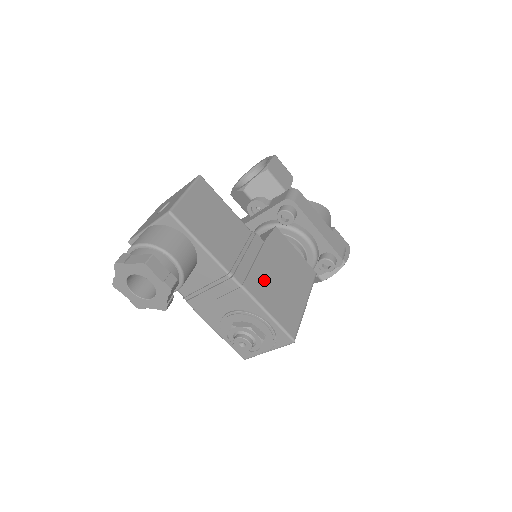
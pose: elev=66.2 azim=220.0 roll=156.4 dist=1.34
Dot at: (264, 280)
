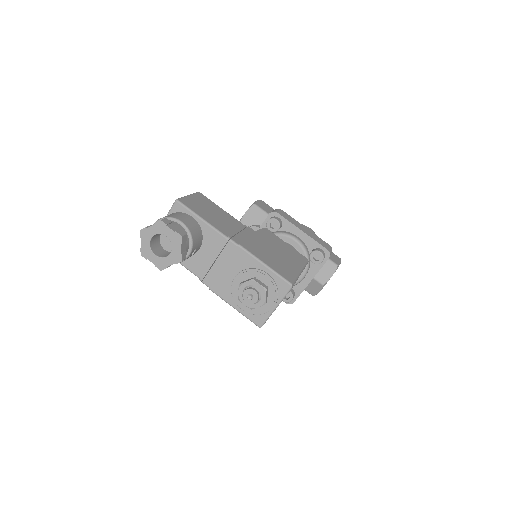
Dot at: (258, 248)
